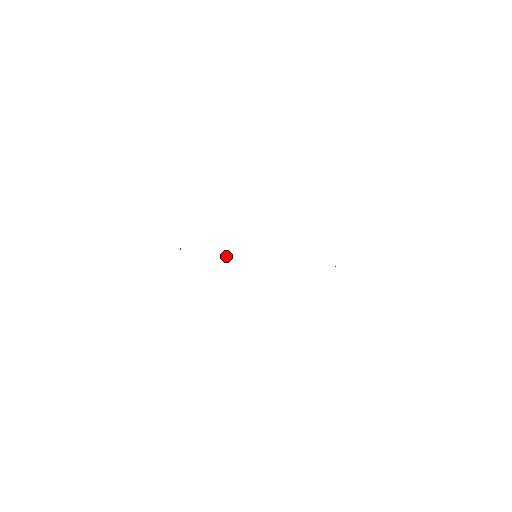
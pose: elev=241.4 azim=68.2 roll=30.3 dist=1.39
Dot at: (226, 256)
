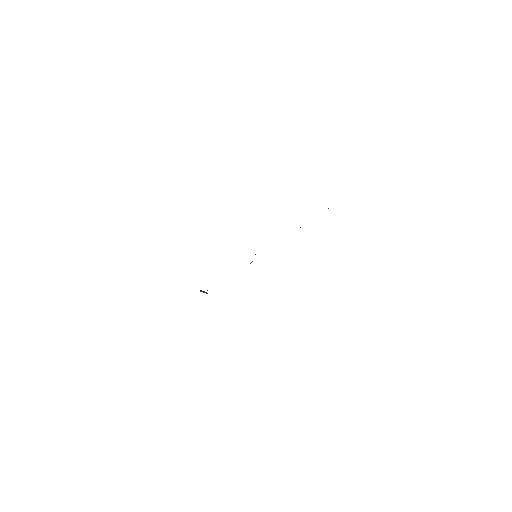
Dot at: occluded
